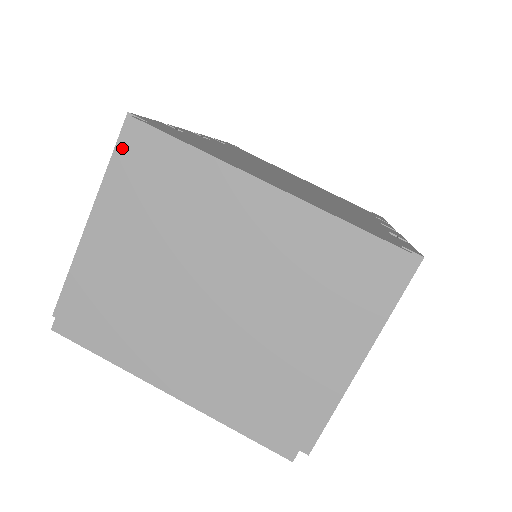
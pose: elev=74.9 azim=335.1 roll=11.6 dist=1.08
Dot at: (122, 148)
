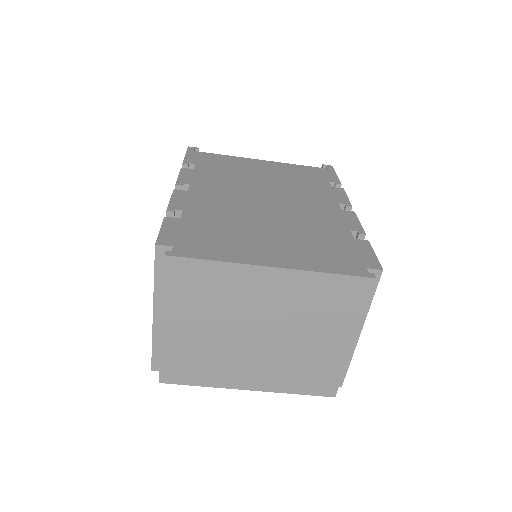
Dot at: (166, 275)
